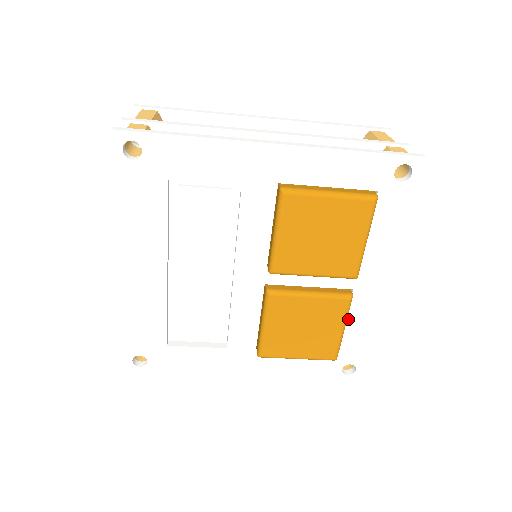
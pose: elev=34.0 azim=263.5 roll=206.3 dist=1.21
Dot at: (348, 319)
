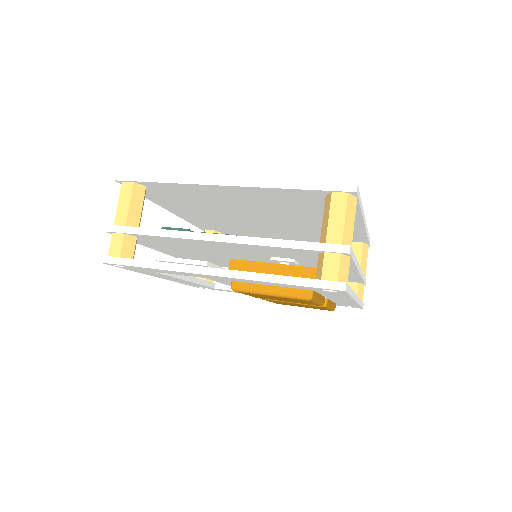
Dot at: (334, 301)
